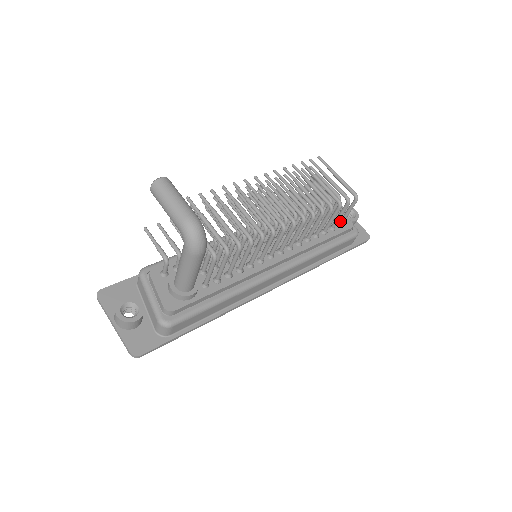
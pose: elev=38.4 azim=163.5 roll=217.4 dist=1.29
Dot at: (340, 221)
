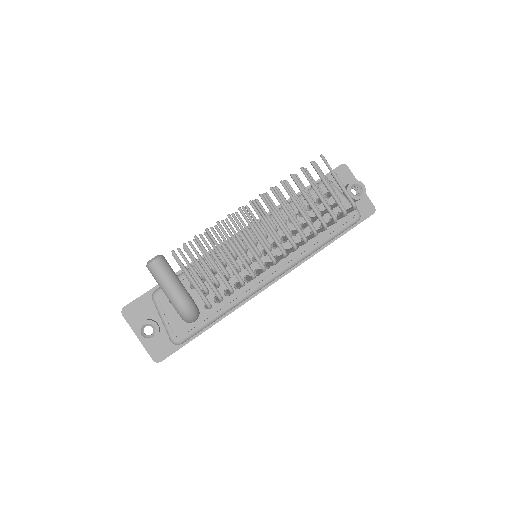
Dot at: (340, 214)
